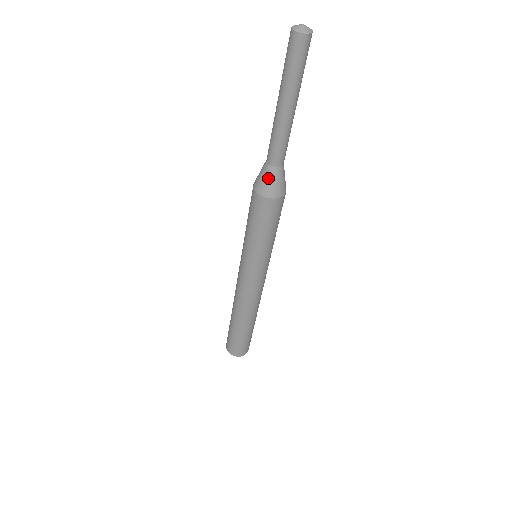
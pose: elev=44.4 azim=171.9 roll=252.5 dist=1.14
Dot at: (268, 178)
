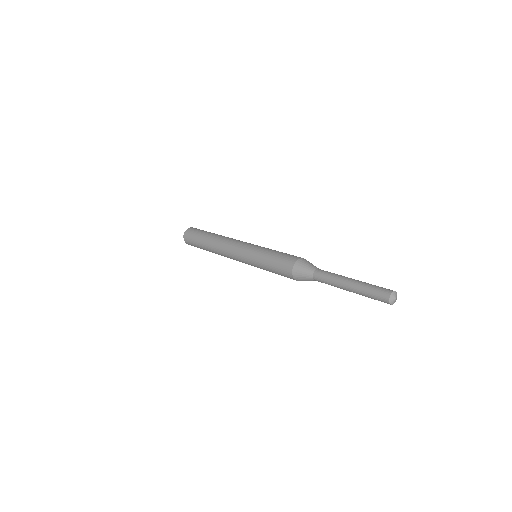
Dot at: (305, 276)
